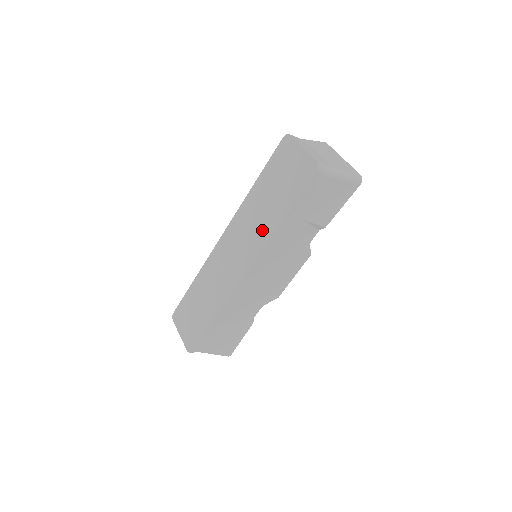
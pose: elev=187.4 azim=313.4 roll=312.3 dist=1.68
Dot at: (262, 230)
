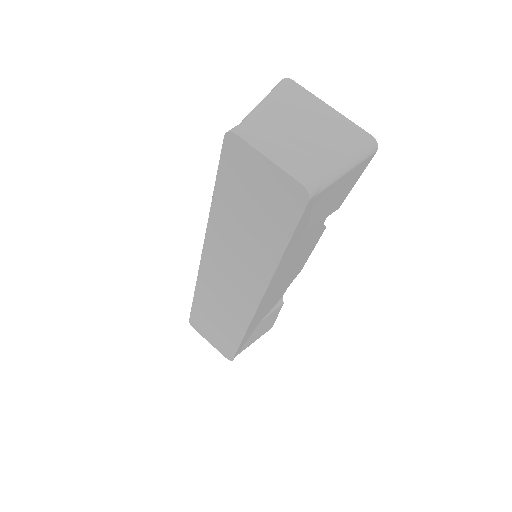
Dot at: (256, 263)
